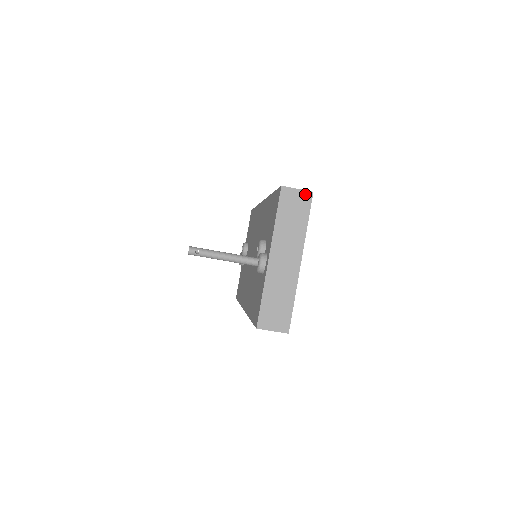
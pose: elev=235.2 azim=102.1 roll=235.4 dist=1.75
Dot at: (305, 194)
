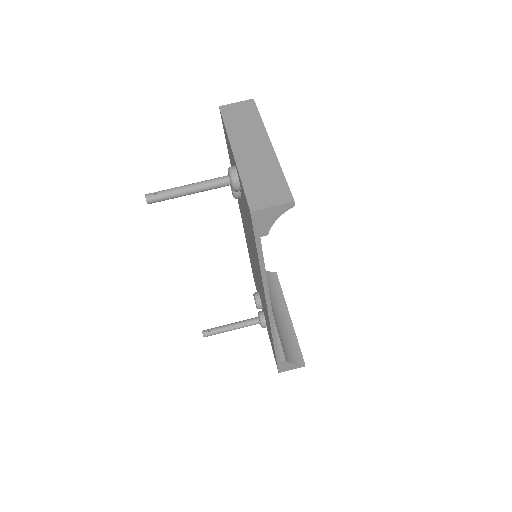
Dot at: (246, 103)
